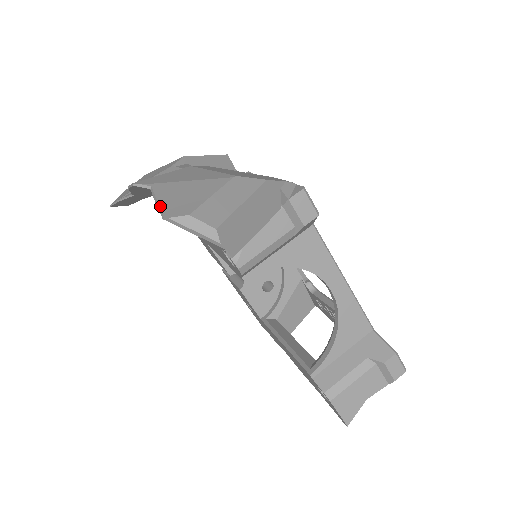
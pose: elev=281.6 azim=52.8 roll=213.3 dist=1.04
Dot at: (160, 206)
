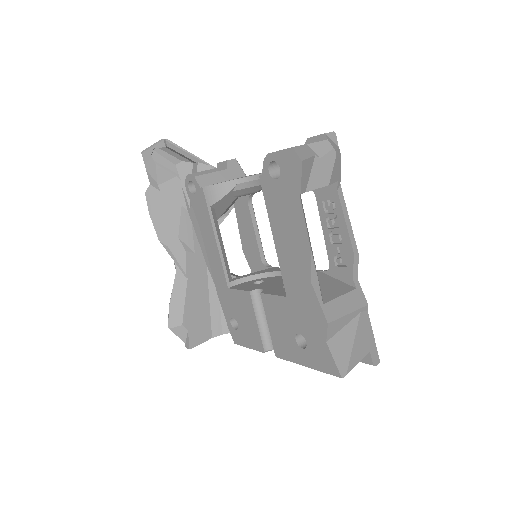
Dot at: (145, 162)
